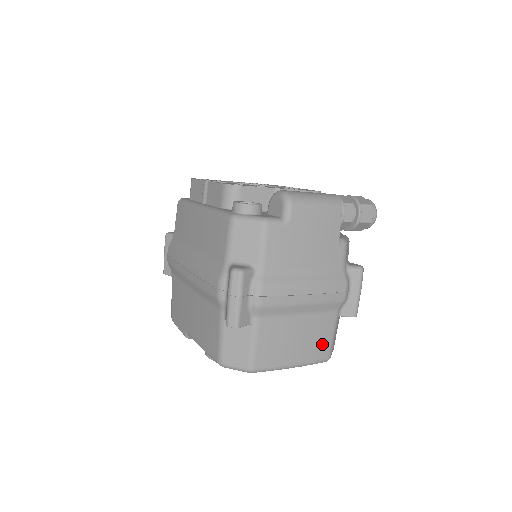
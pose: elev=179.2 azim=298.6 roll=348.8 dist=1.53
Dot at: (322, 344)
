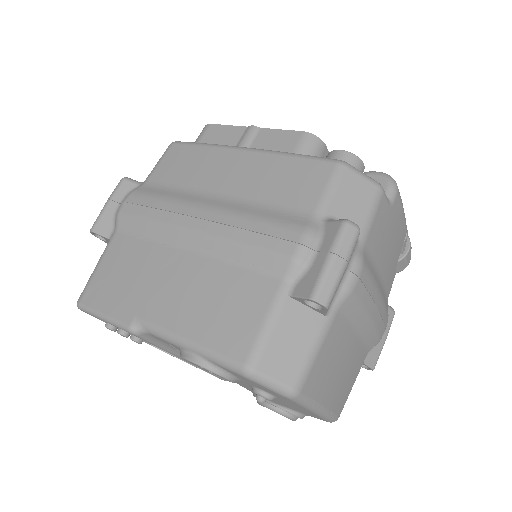
Dot at: (346, 391)
